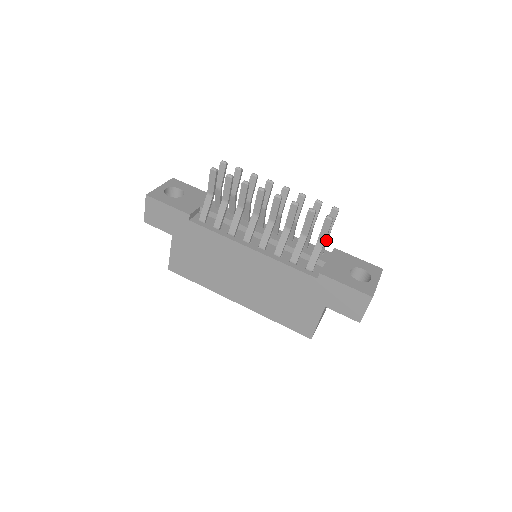
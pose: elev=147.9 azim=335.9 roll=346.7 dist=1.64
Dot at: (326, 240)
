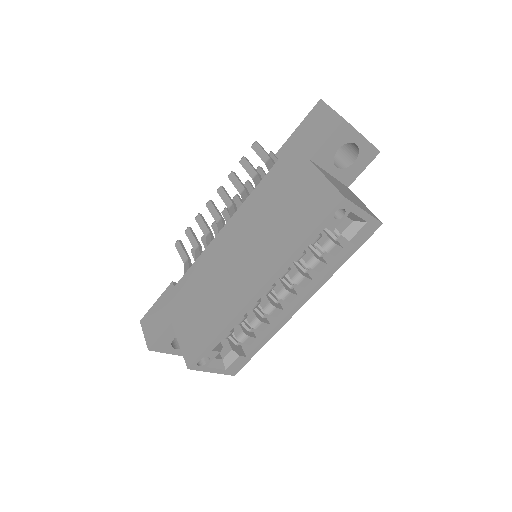
Dot at: occluded
